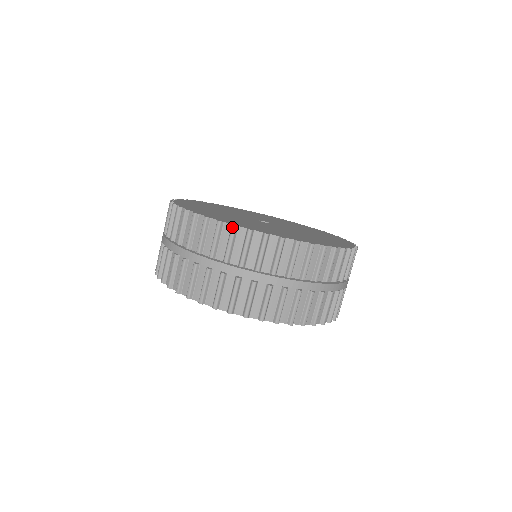
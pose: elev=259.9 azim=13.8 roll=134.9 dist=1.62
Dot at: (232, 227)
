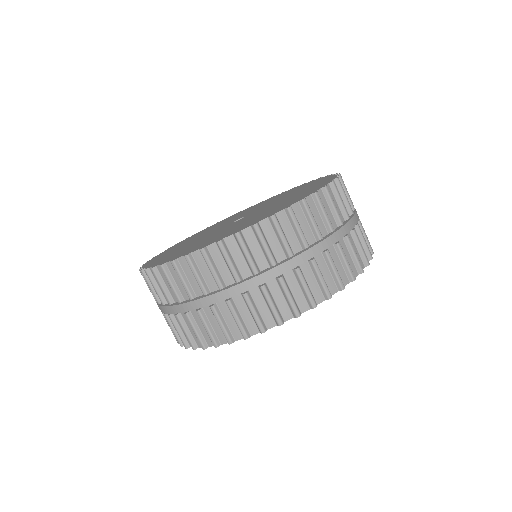
Dot at: (171, 264)
